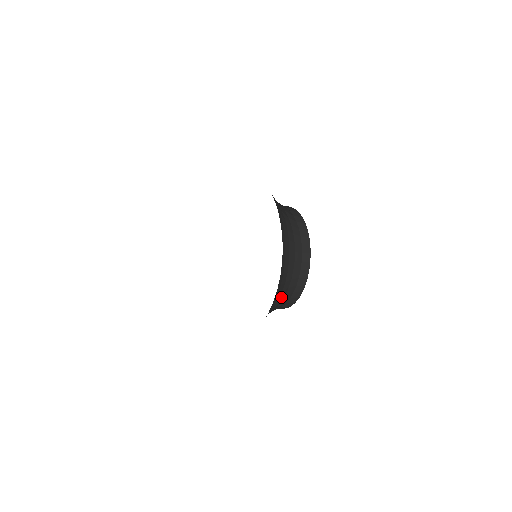
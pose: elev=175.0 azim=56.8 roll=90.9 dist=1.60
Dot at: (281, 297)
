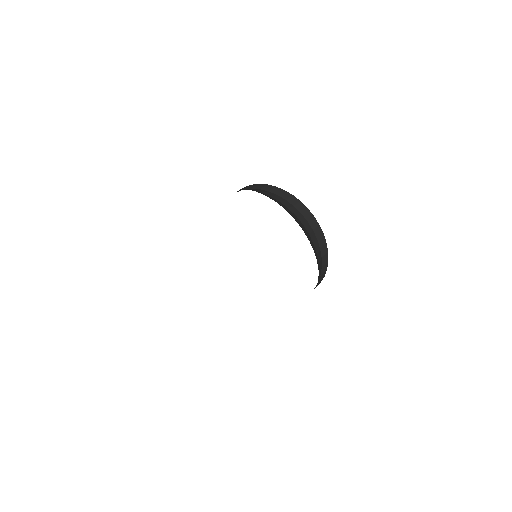
Dot at: occluded
